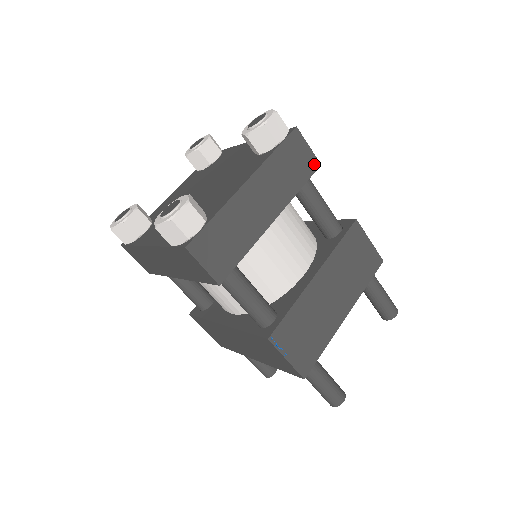
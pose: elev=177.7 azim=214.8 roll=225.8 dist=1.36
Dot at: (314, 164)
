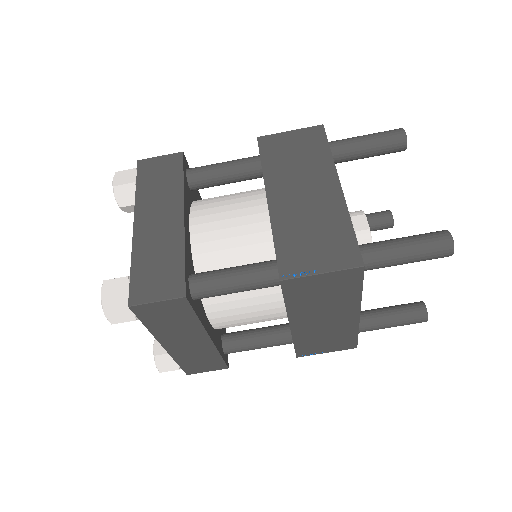
Dot at: (177, 158)
